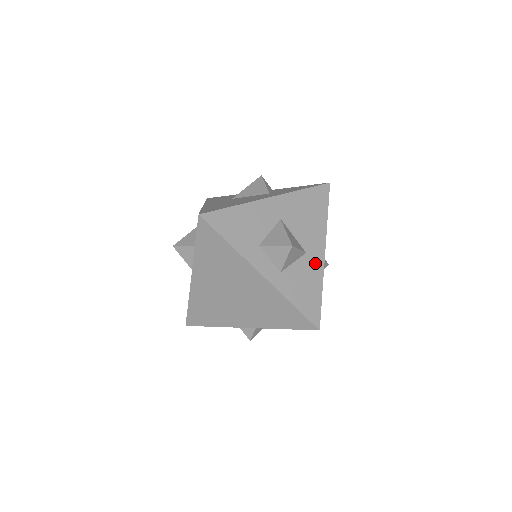
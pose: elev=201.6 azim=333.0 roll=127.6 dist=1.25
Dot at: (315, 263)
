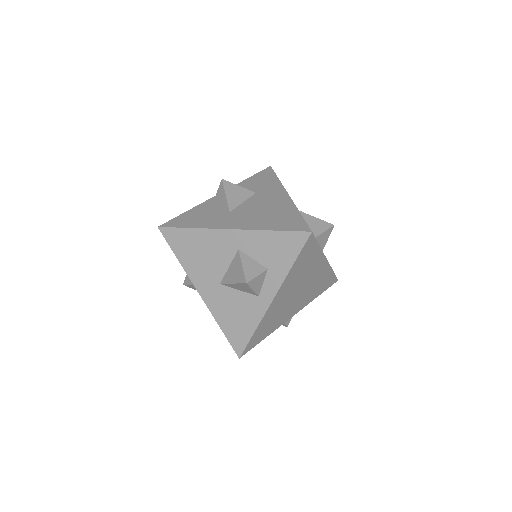
Dot at: occluded
